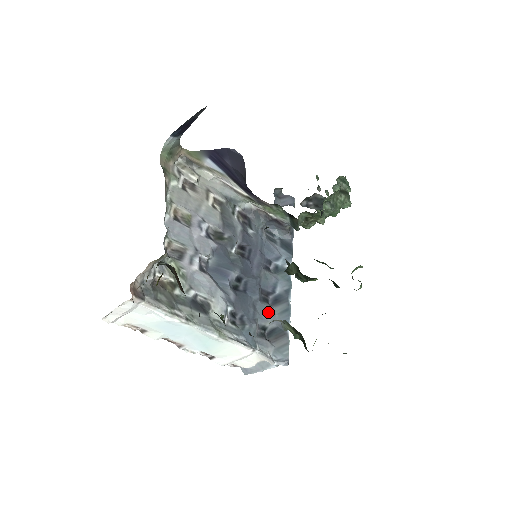
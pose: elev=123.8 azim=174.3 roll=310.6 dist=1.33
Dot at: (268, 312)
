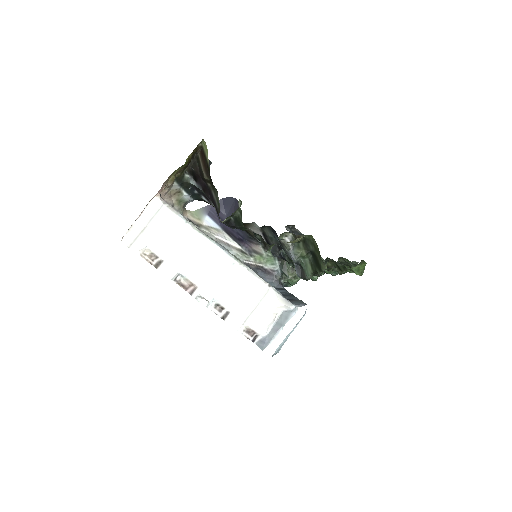
Dot at: occluded
